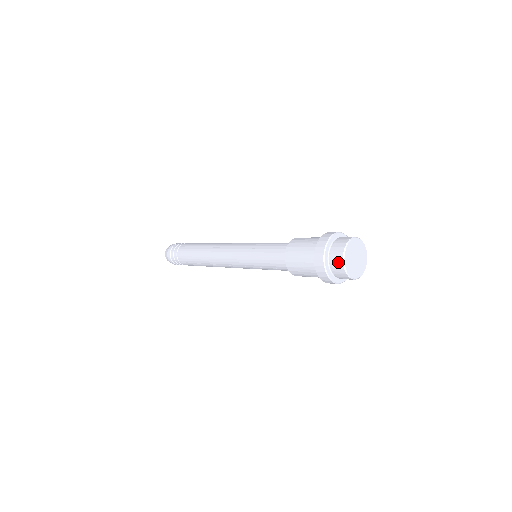
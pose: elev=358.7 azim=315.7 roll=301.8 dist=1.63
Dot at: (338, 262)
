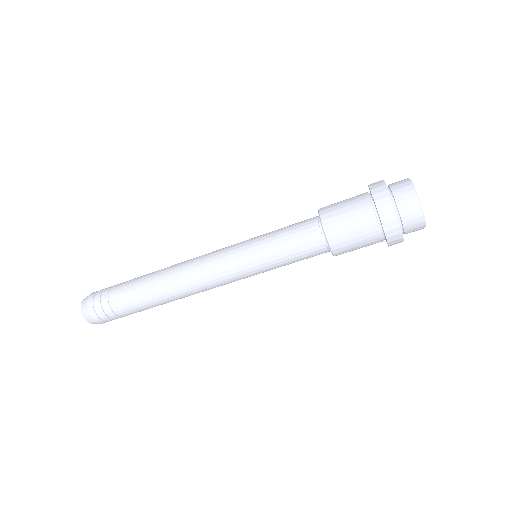
Dot at: (409, 196)
